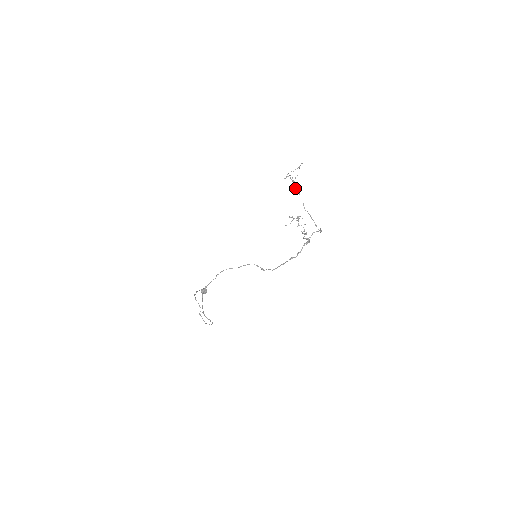
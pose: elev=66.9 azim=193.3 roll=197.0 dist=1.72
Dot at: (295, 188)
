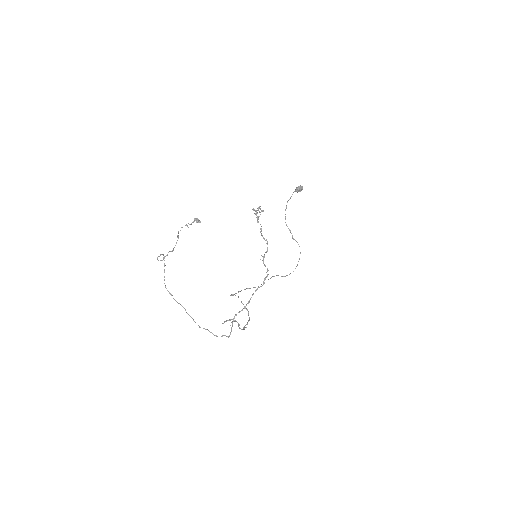
Dot at: occluded
